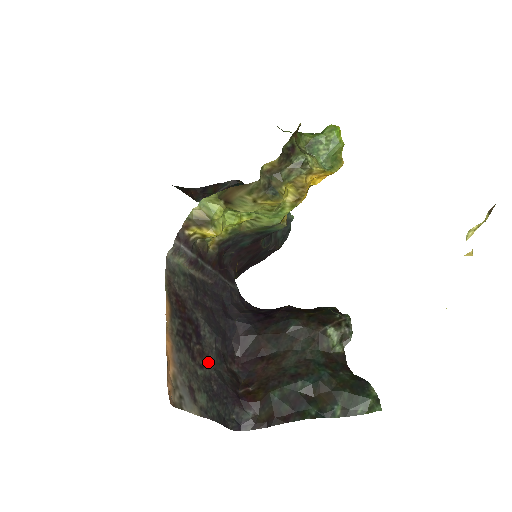
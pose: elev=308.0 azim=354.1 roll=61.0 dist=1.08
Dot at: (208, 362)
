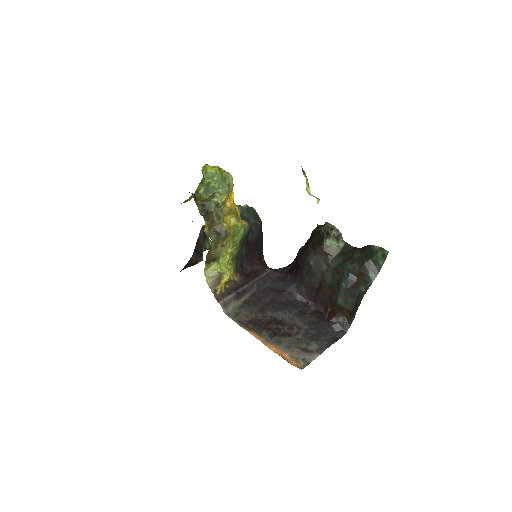
Dot at: (298, 326)
